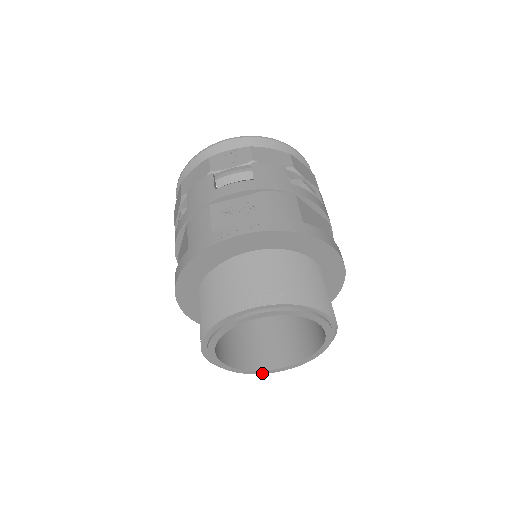
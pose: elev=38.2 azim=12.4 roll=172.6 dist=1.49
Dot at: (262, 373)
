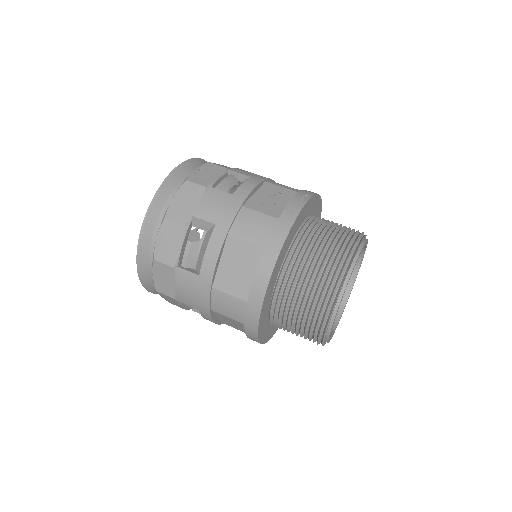
Dot at: (332, 336)
